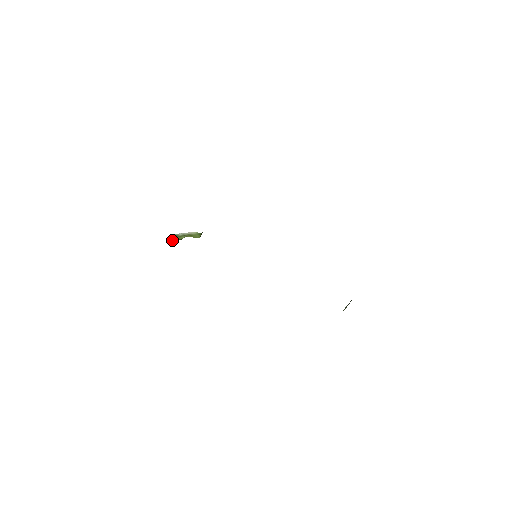
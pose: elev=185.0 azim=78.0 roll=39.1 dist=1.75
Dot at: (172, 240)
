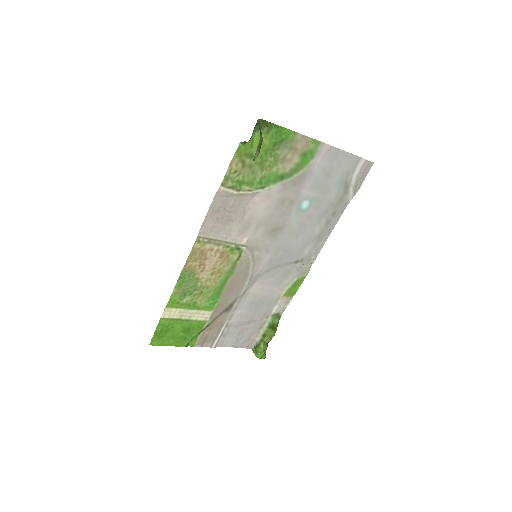
Dot at: (256, 356)
